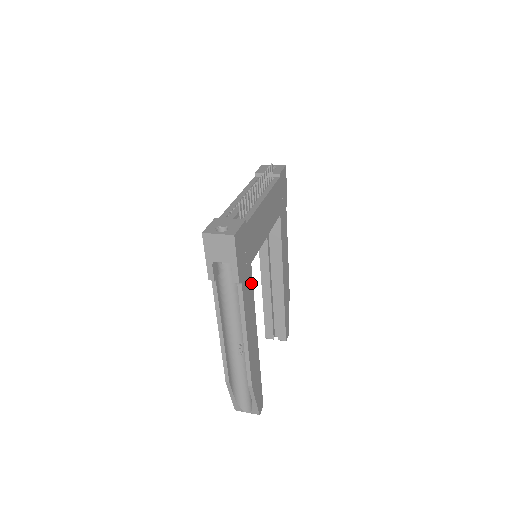
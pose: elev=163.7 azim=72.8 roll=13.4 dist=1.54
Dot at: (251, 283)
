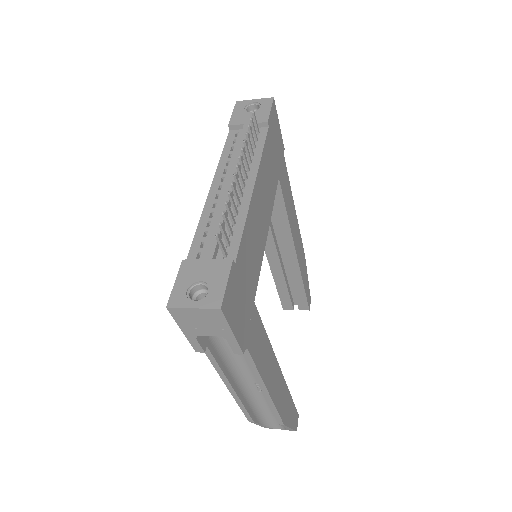
Dot at: (259, 324)
